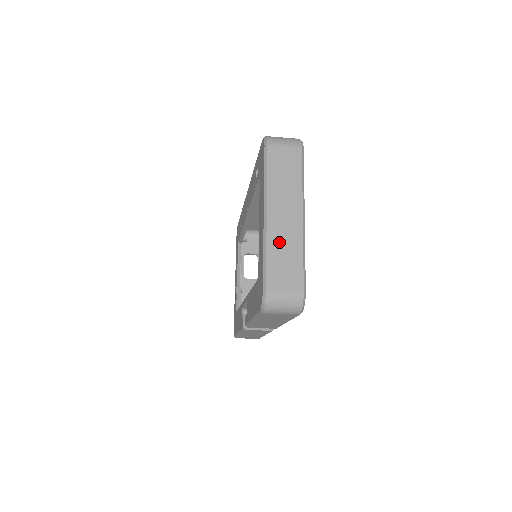
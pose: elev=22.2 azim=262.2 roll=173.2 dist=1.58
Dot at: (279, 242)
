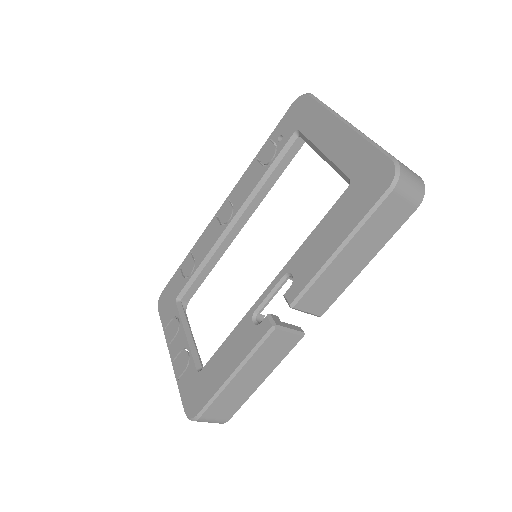
Dot at: occluded
